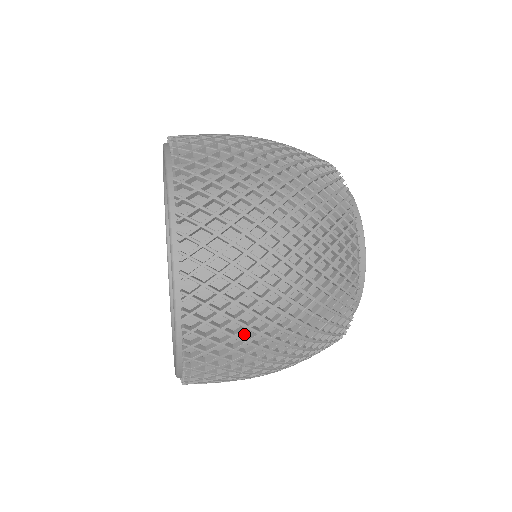
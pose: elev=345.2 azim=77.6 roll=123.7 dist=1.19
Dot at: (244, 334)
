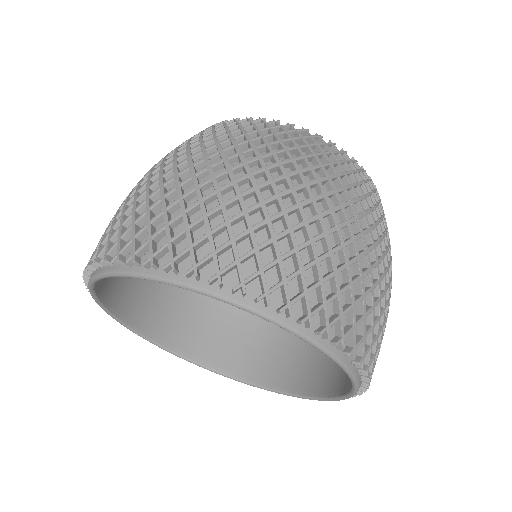
Dot at: occluded
